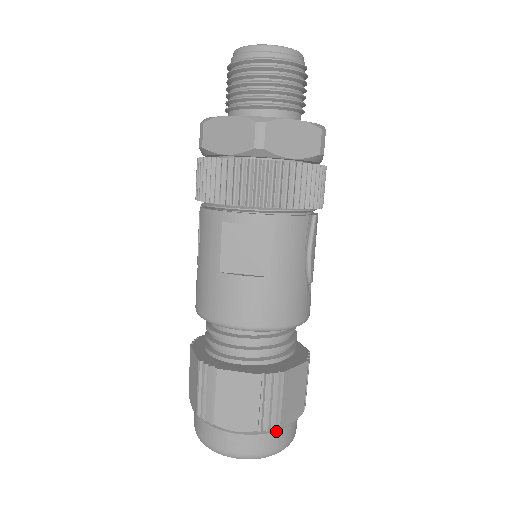
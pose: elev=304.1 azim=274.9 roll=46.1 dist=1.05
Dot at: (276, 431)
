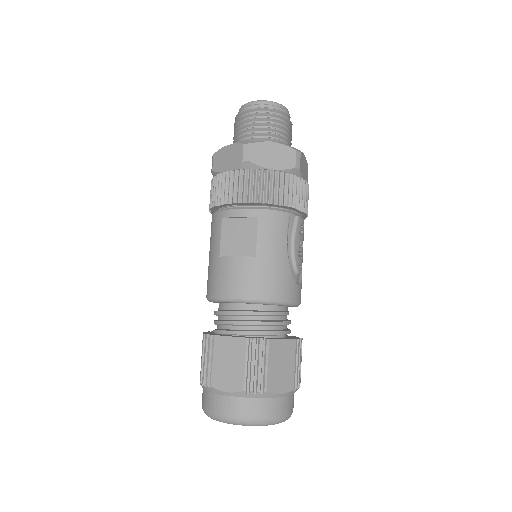
Dot at: (265, 398)
